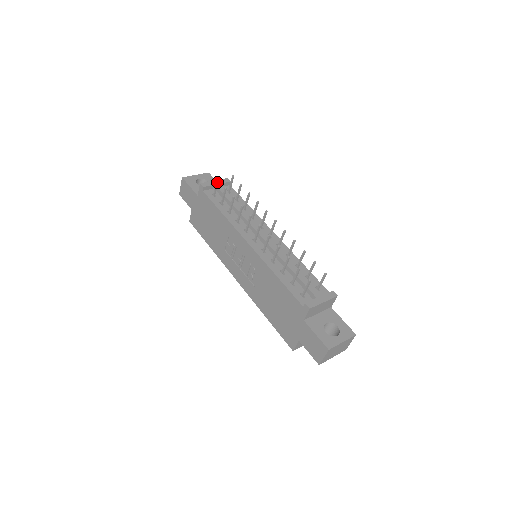
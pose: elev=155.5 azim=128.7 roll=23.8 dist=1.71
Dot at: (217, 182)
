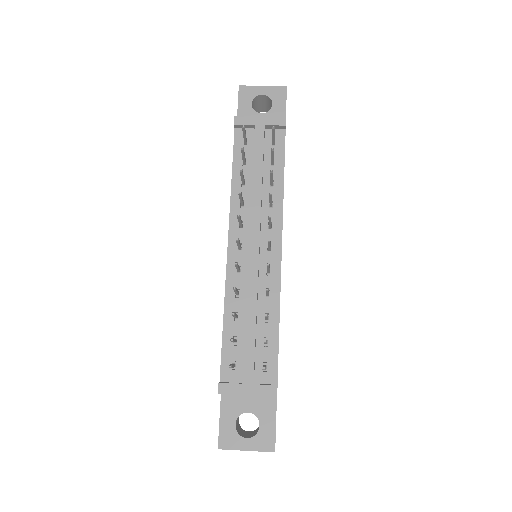
Dot at: (243, 130)
